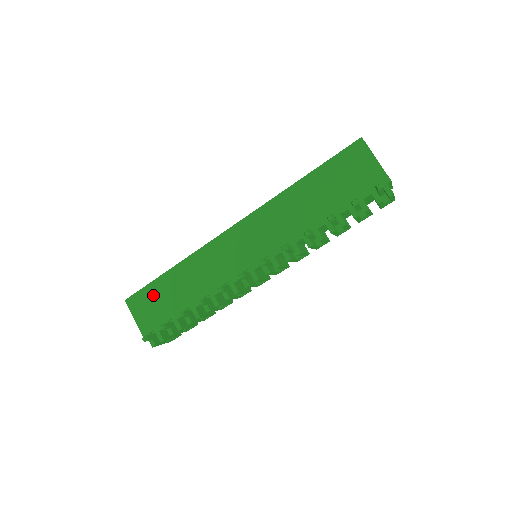
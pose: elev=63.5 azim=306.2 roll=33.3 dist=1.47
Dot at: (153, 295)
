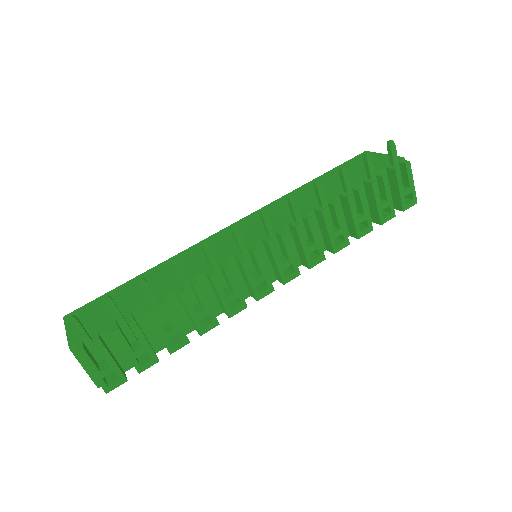
Dot at: occluded
